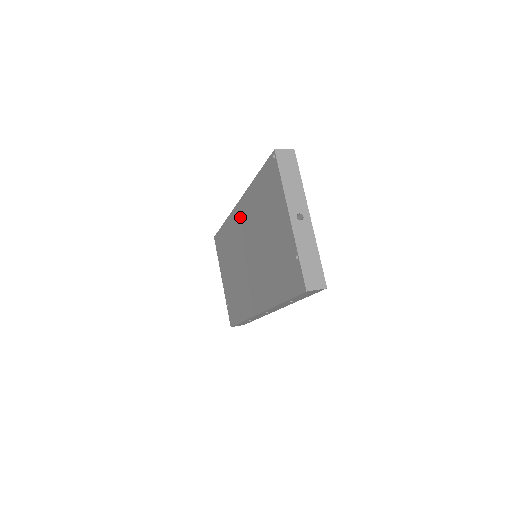
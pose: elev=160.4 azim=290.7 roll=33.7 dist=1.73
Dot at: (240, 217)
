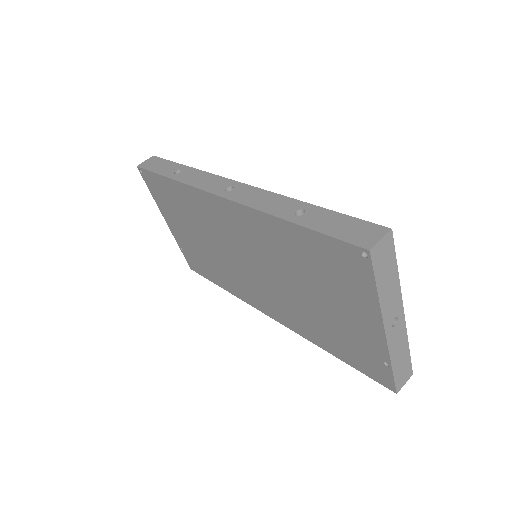
Dot at: (228, 217)
